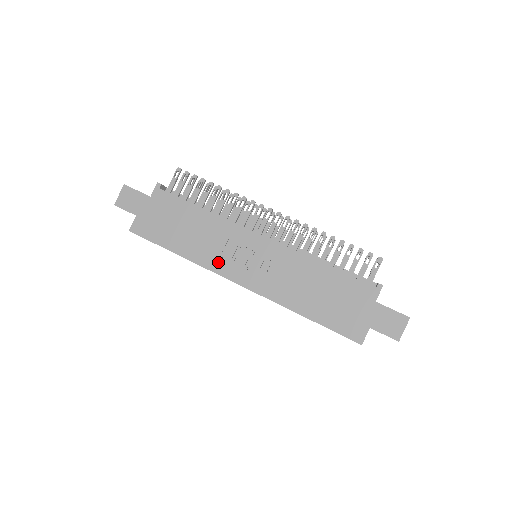
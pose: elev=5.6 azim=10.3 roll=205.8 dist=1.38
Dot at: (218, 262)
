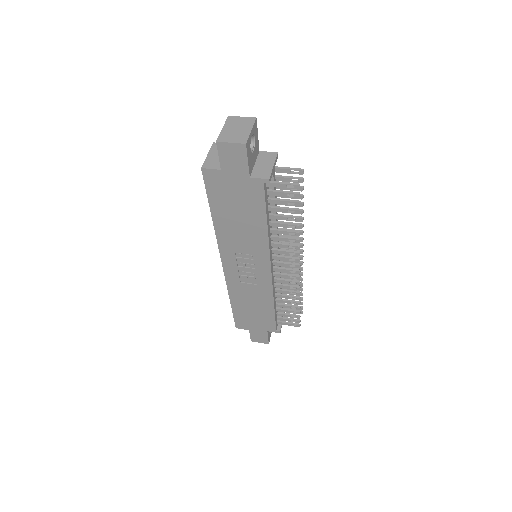
Dot at: (229, 249)
